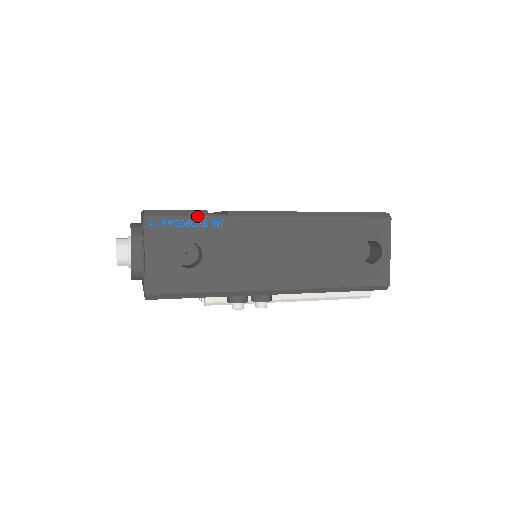
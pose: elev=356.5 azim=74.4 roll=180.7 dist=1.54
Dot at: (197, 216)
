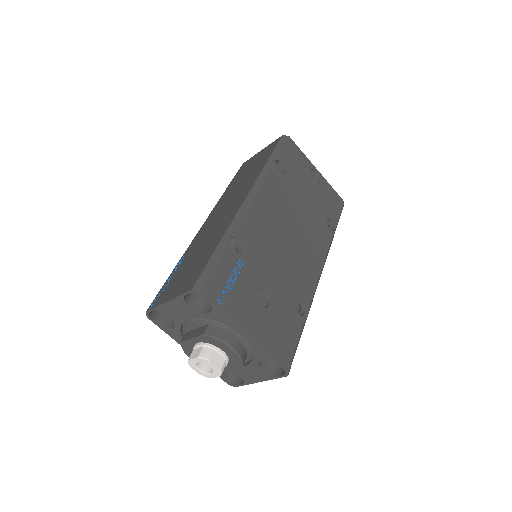
Dot at: occluded
